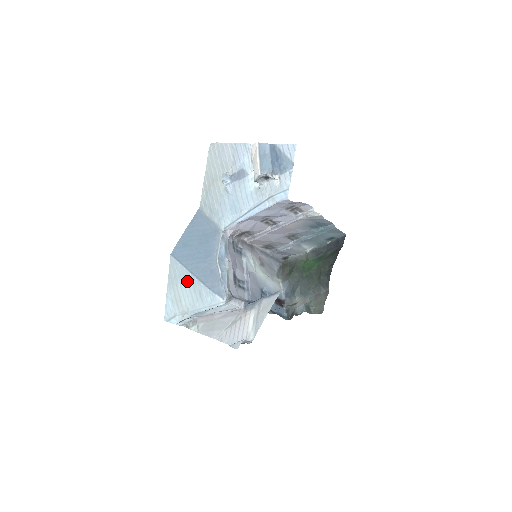
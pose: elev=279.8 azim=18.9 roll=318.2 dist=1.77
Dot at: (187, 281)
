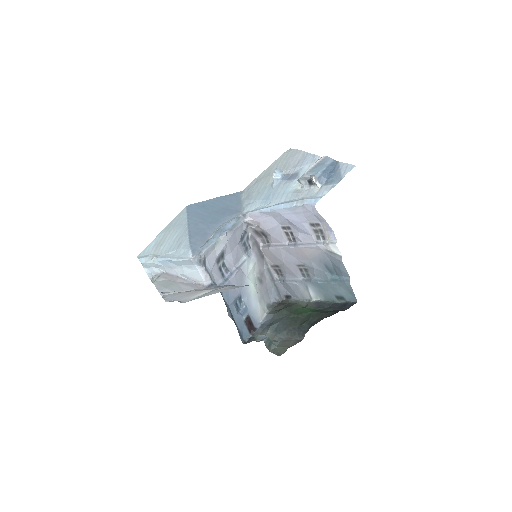
Dot at: (180, 230)
